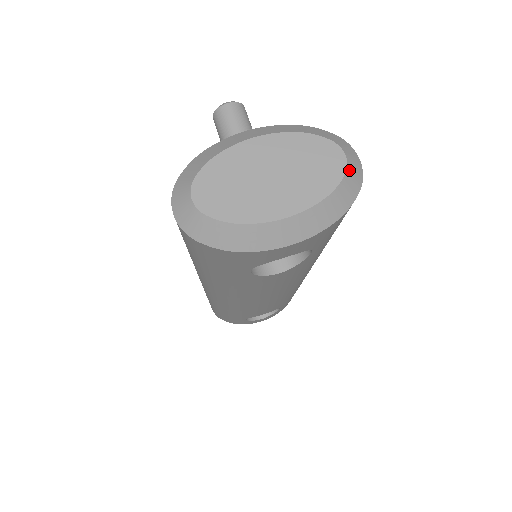
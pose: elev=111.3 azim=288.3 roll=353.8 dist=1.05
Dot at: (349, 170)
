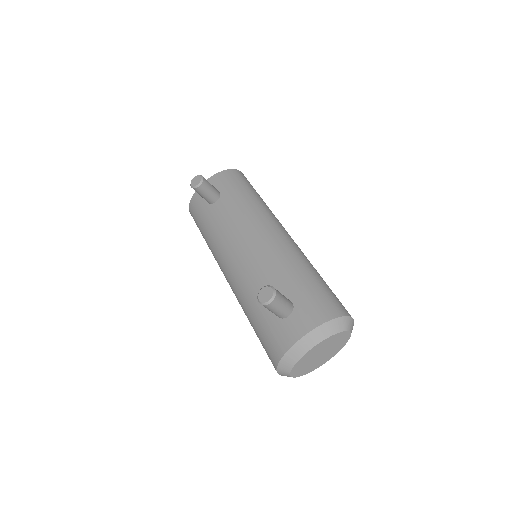
Dot at: occluded
